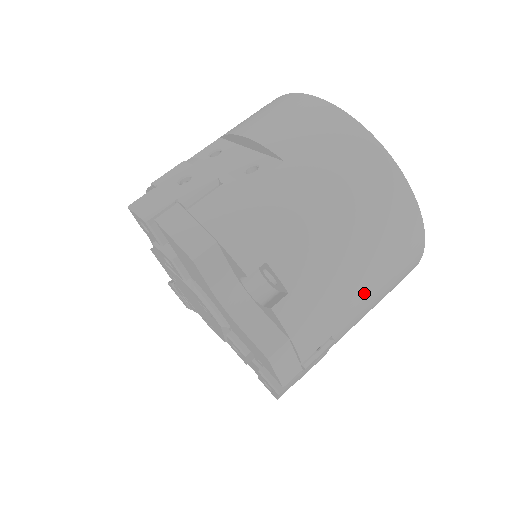
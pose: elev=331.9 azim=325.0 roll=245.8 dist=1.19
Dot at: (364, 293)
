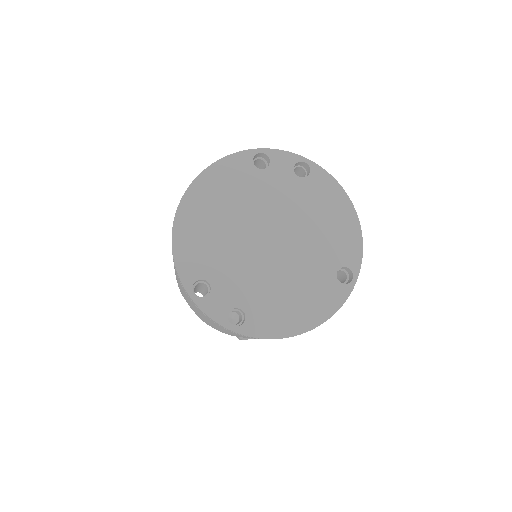
Dot at: occluded
